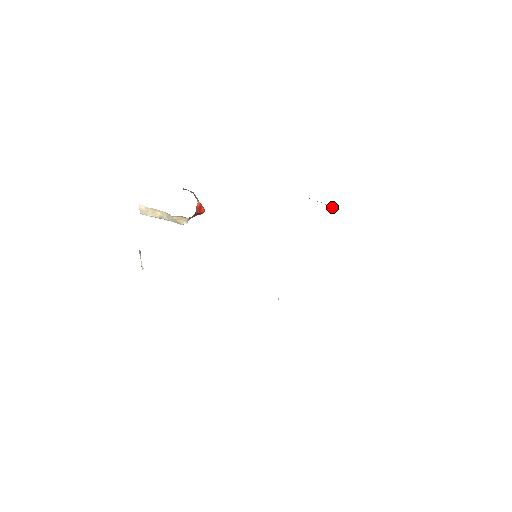
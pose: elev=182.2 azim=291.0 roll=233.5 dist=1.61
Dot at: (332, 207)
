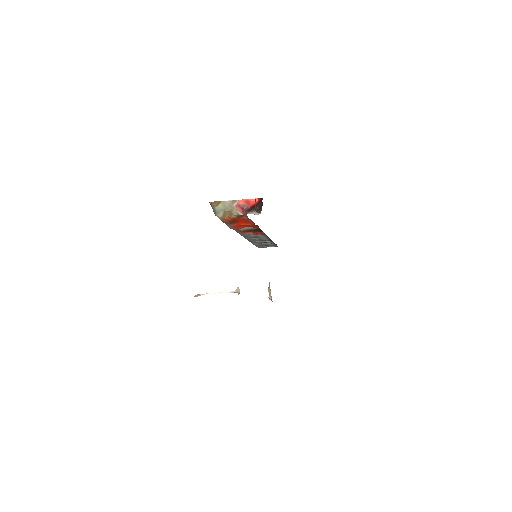
Dot at: occluded
